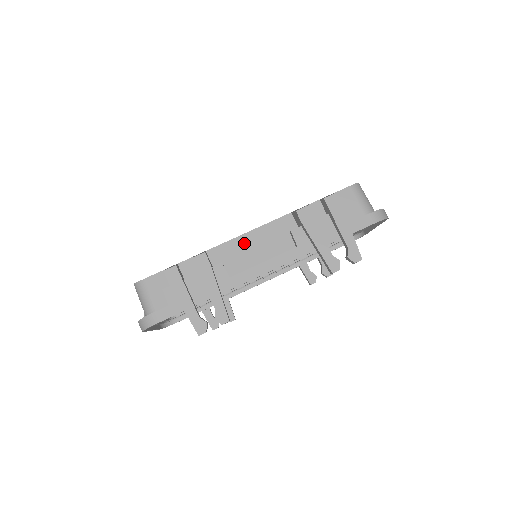
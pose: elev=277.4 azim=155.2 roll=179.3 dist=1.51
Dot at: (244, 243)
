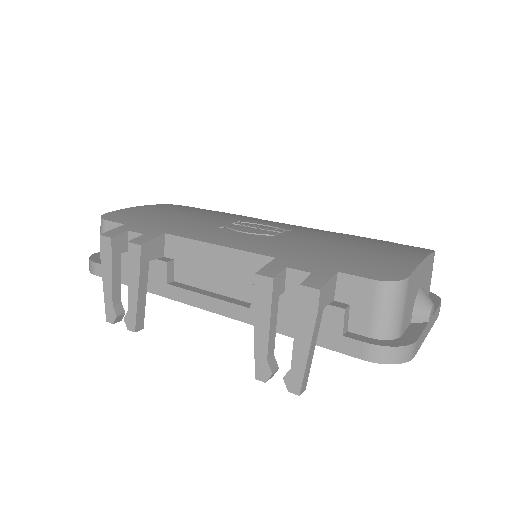
Dot at: (205, 254)
